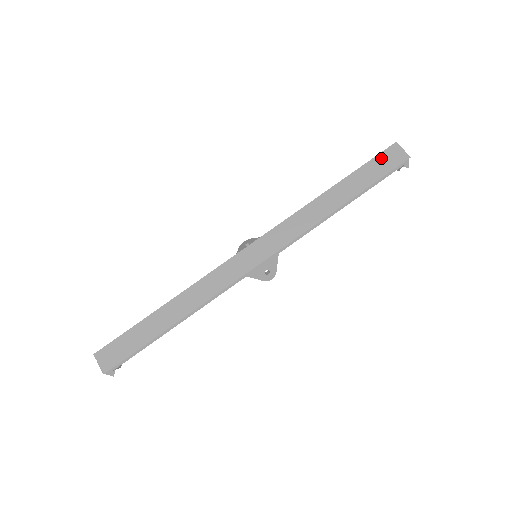
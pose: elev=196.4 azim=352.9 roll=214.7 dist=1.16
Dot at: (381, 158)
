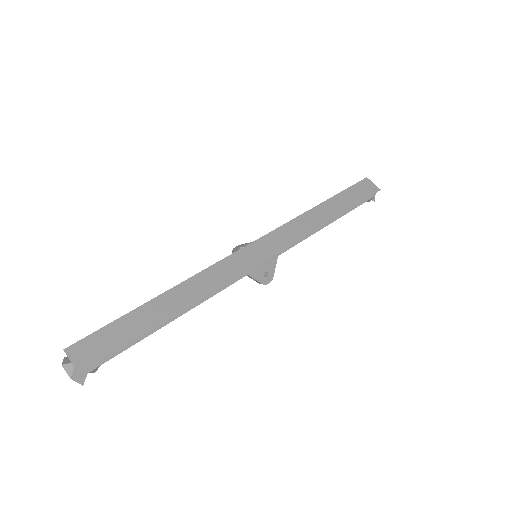
Dot at: (358, 187)
